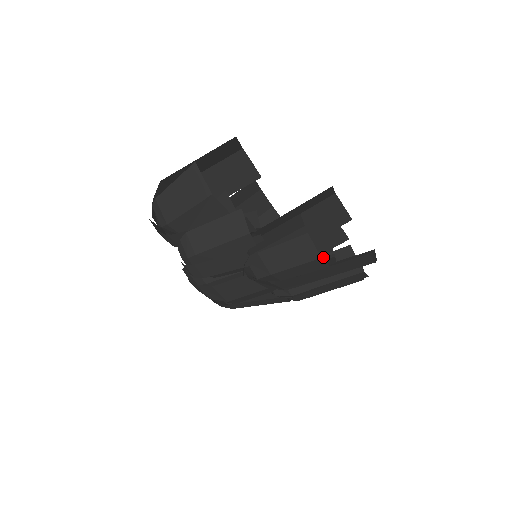
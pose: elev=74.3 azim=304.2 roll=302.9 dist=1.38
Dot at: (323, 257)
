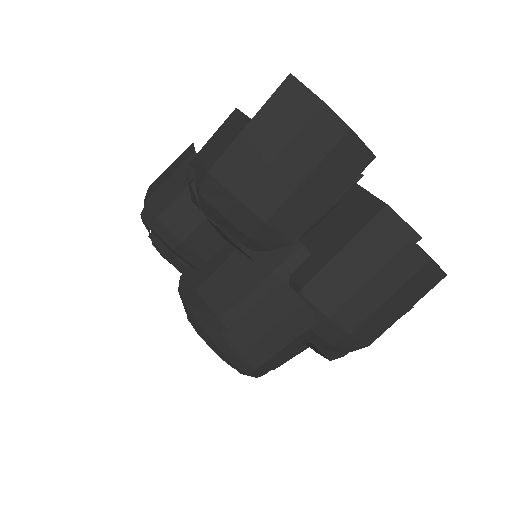
Dot at: (327, 214)
